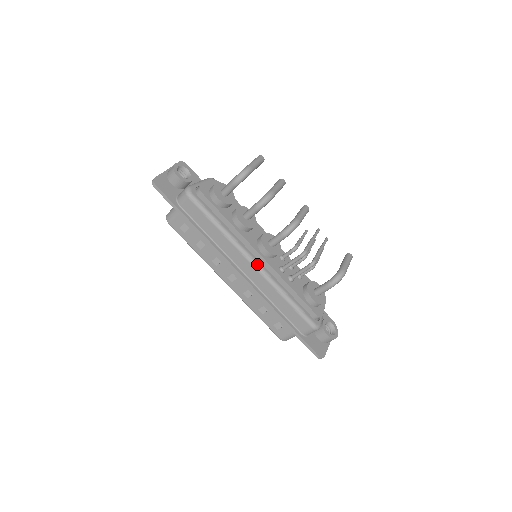
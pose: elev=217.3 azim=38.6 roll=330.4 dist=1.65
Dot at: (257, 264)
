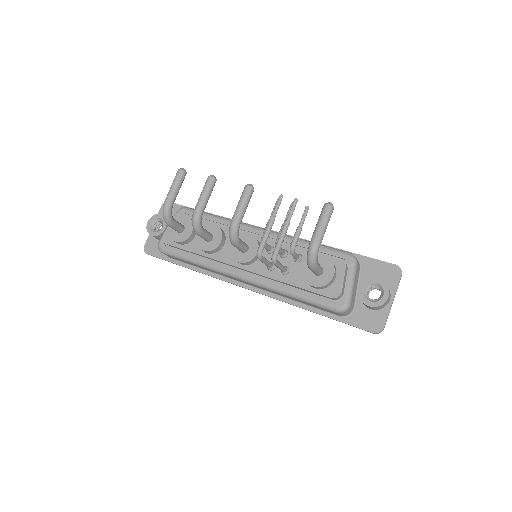
Dot at: (244, 278)
